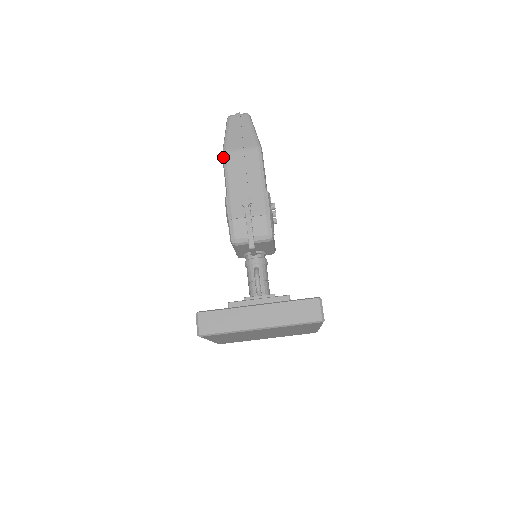
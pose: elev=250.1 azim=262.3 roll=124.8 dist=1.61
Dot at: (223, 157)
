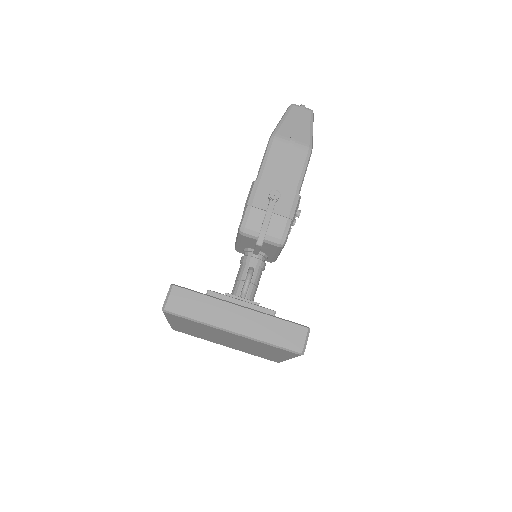
Dot at: (270, 140)
